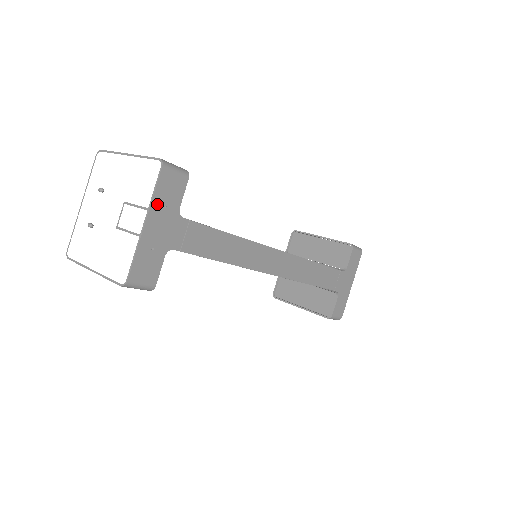
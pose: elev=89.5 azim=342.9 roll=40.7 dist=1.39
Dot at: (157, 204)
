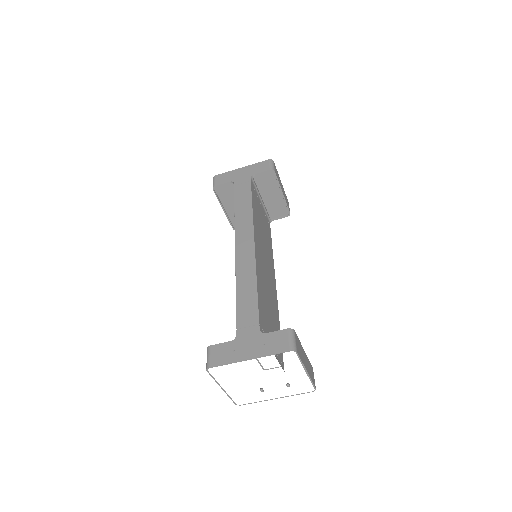
Dot at: occluded
